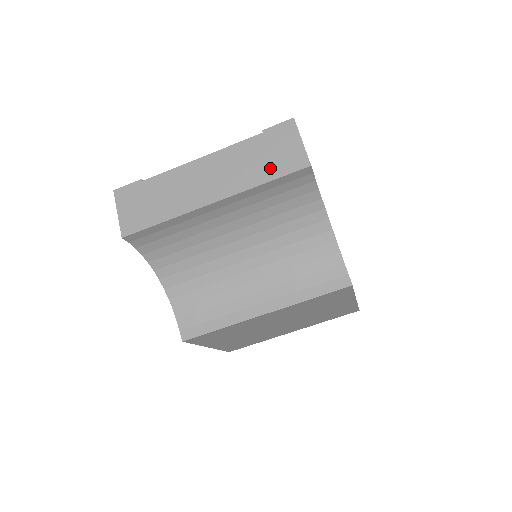
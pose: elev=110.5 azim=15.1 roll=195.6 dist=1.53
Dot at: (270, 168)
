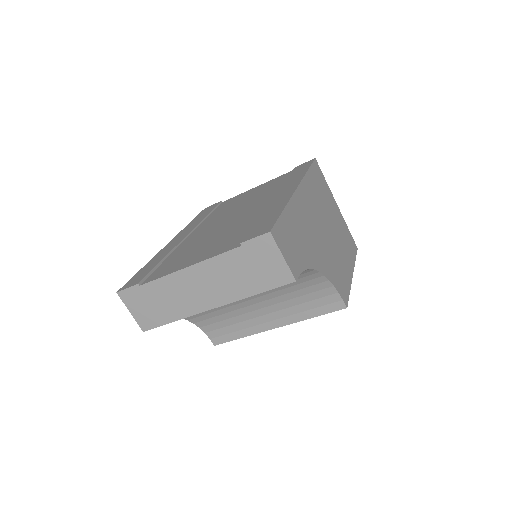
Dot at: (257, 281)
